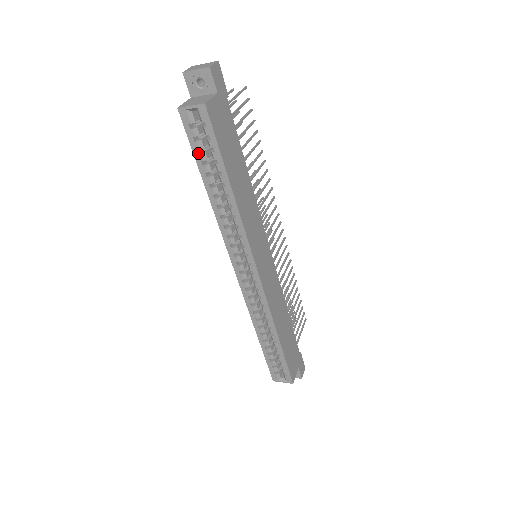
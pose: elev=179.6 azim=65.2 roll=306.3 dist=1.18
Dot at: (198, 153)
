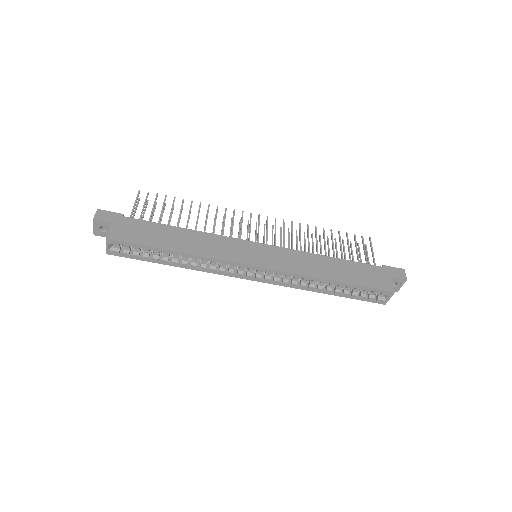
Dot at: (142, 258)
